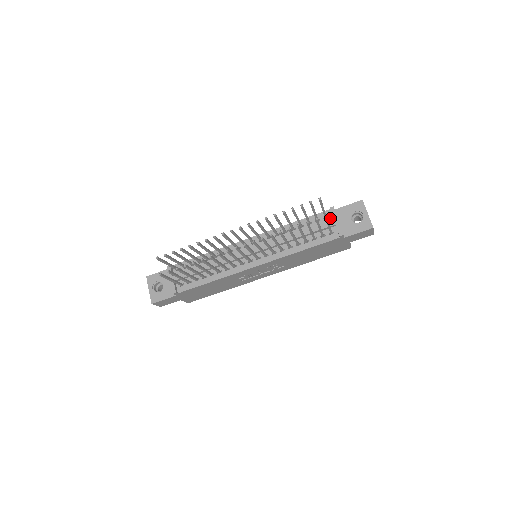
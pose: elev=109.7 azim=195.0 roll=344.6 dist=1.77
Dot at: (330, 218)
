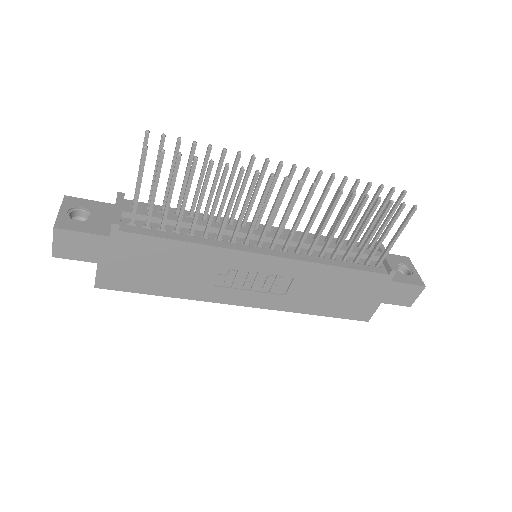
Dot at: occluded
